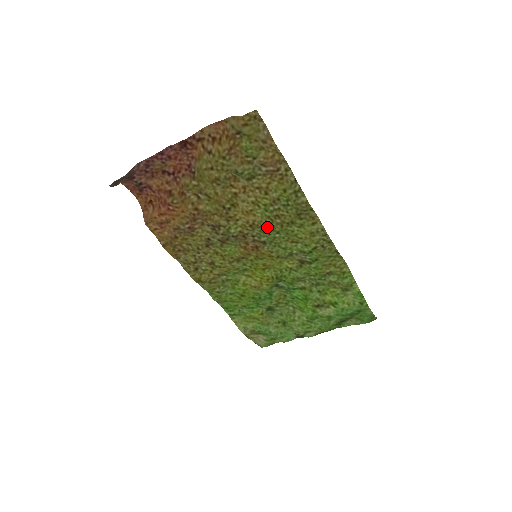
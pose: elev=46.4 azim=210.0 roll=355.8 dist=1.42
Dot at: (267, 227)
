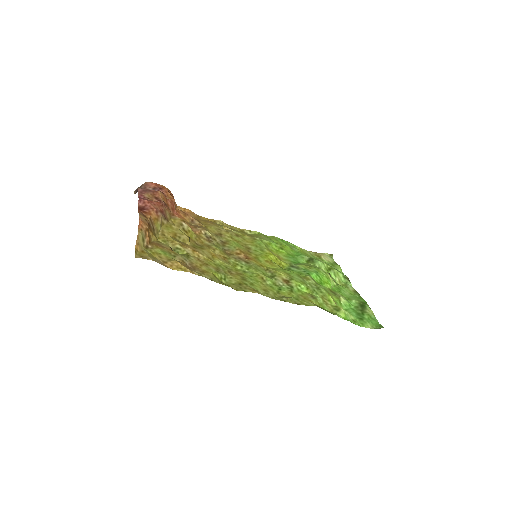
Dot at: (233, 267)
